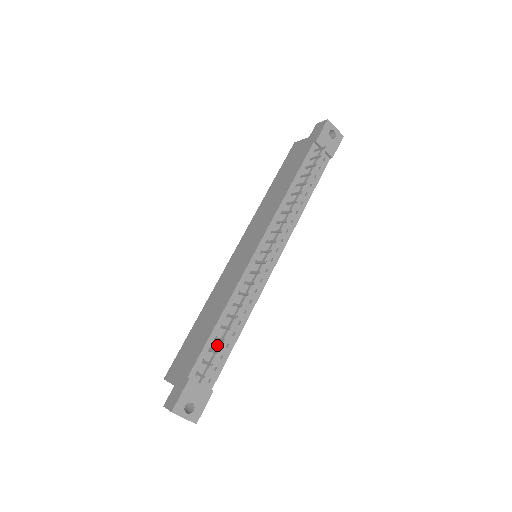
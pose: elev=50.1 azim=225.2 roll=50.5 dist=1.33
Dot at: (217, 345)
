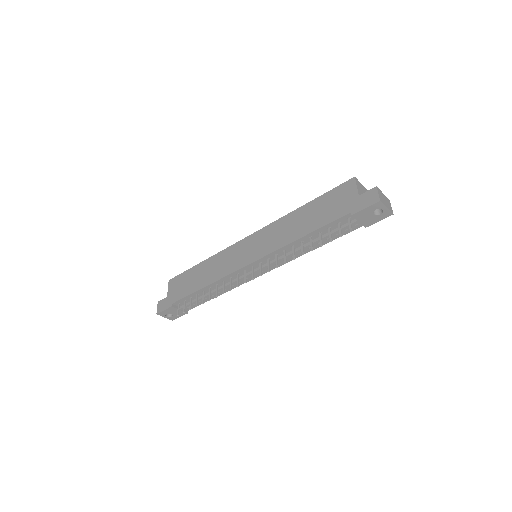
Dot at: occluded
